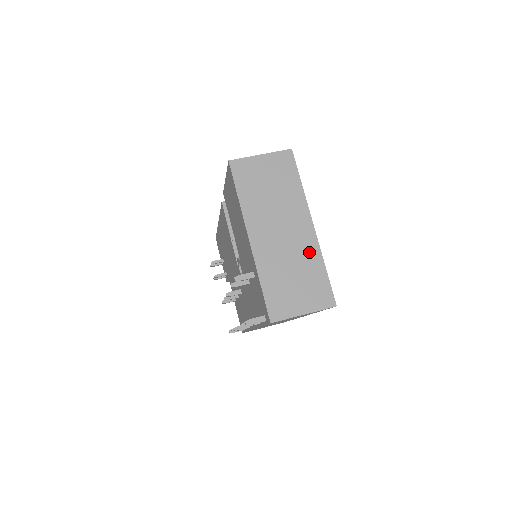
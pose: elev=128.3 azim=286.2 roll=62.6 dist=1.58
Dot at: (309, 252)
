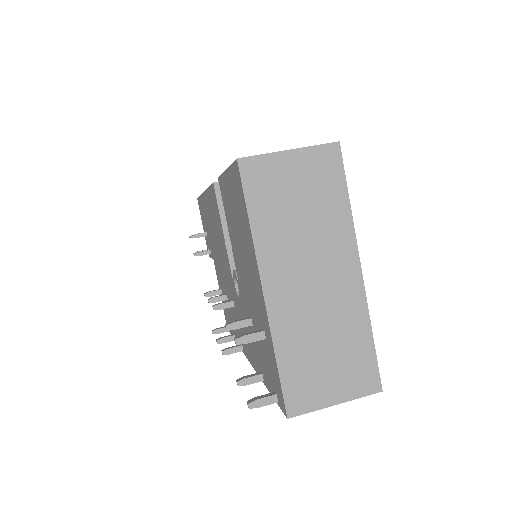
Dot at: (351, 312)
